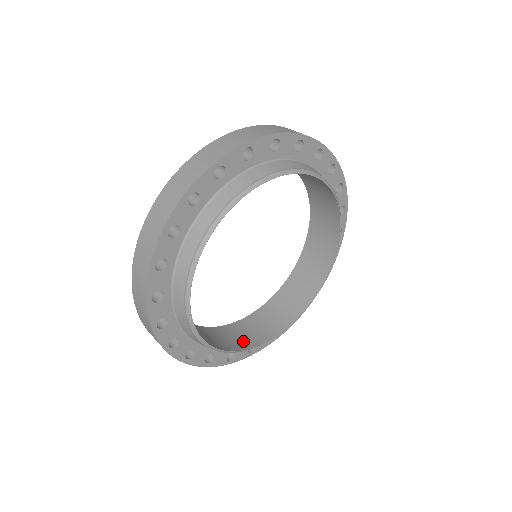
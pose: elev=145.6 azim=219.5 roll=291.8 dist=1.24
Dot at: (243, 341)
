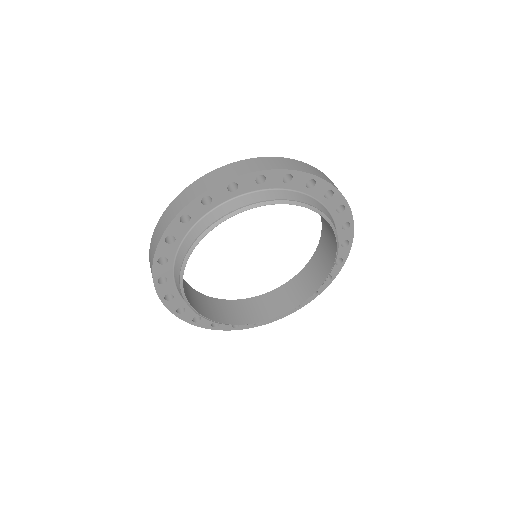
Dot at: (188, 296)
